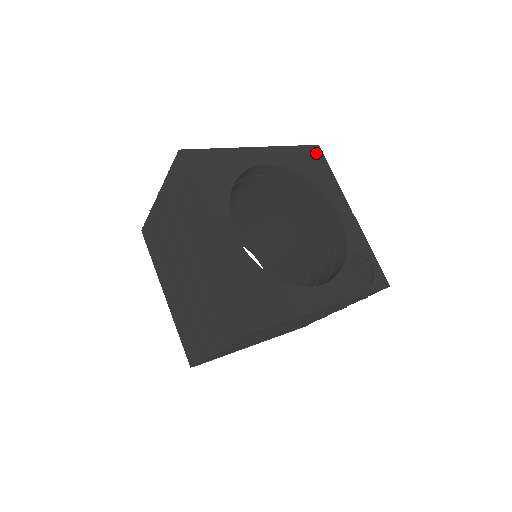
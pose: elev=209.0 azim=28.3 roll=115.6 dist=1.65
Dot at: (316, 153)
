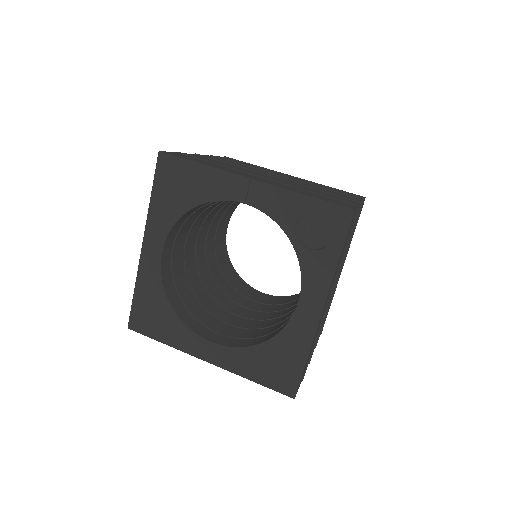
Dot at: (167, 166)
